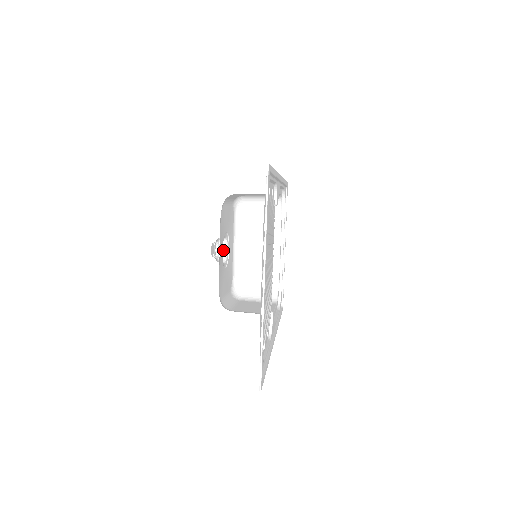
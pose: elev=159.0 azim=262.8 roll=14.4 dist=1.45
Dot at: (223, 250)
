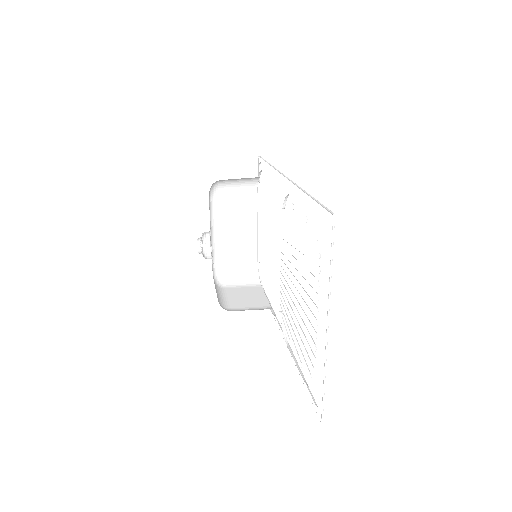
Dot at: (206, 242)
